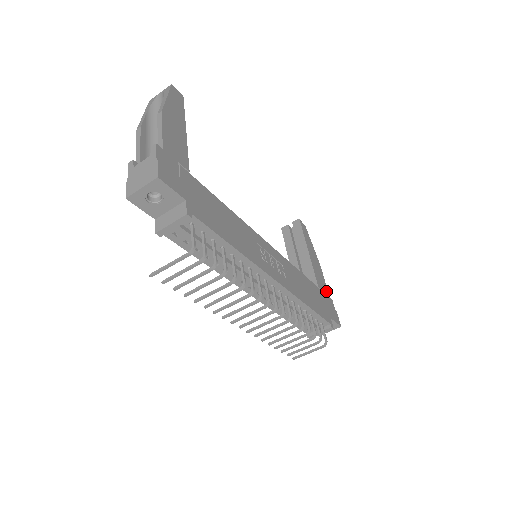
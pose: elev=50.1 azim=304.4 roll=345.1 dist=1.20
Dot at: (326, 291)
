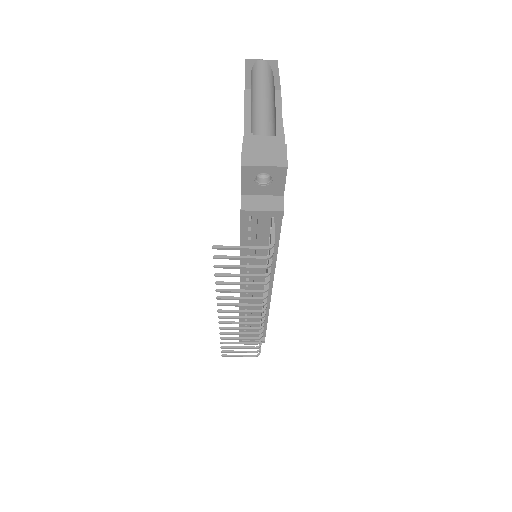
Dot at: occluded
